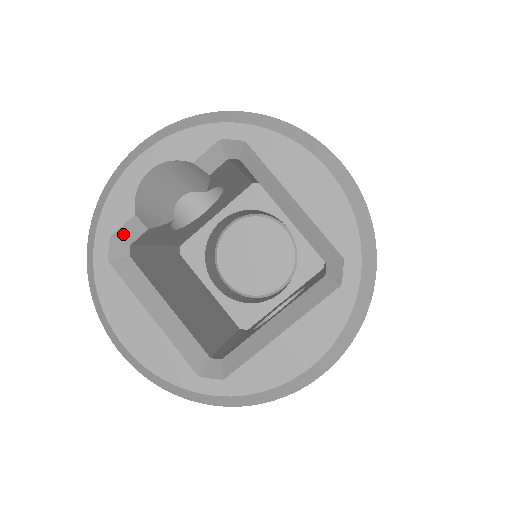
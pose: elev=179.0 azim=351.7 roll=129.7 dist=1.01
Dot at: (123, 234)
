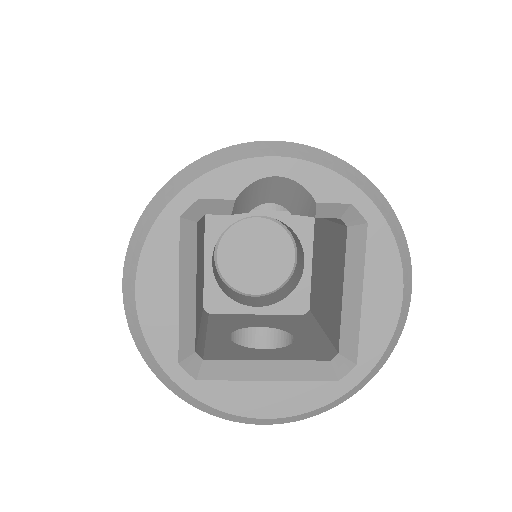
Dot at: (210, 204)
